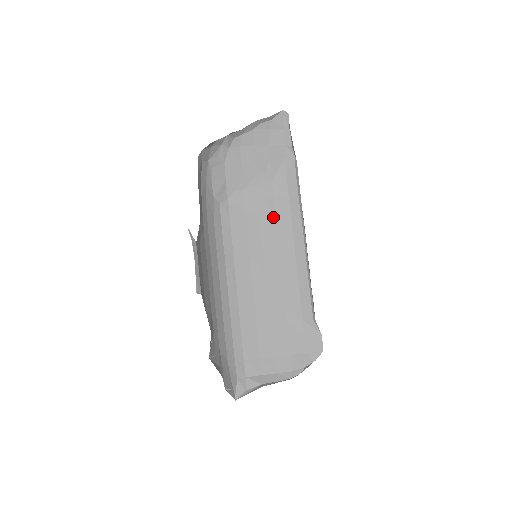
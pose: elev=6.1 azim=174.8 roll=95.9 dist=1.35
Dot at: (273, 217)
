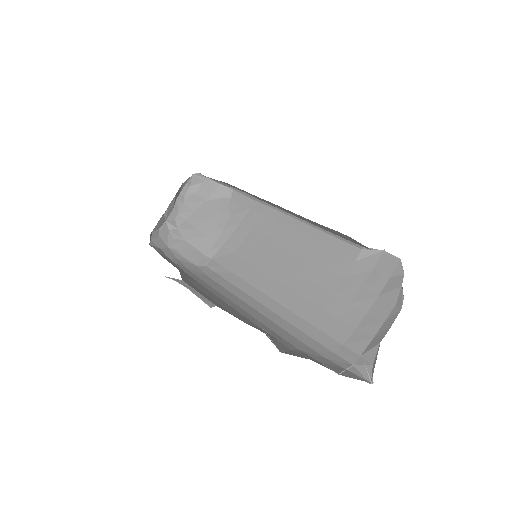
Dot at: (255, 233)
